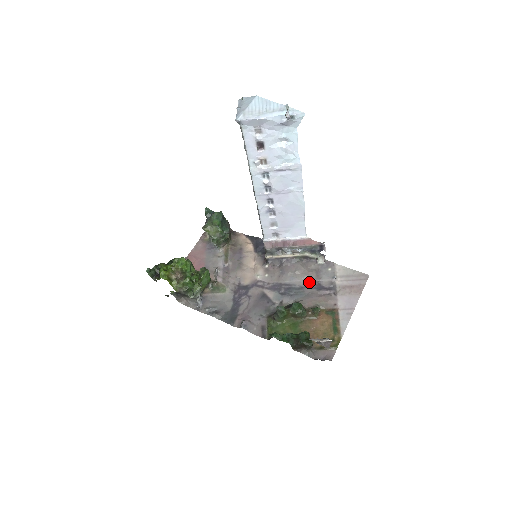
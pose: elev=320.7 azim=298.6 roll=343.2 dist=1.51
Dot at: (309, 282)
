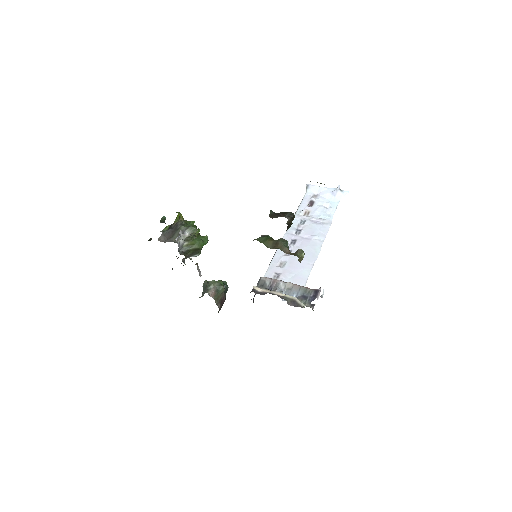
Dot at: occluded
